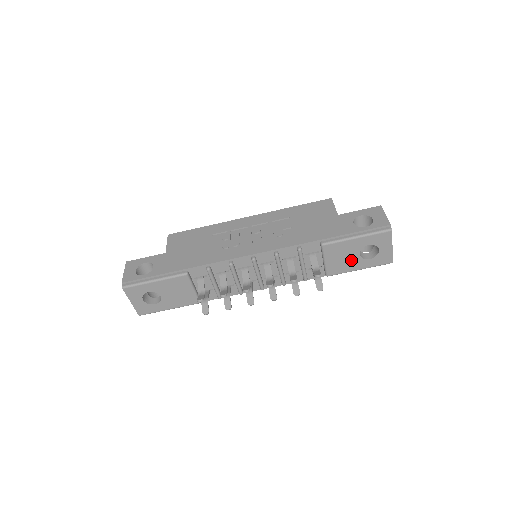
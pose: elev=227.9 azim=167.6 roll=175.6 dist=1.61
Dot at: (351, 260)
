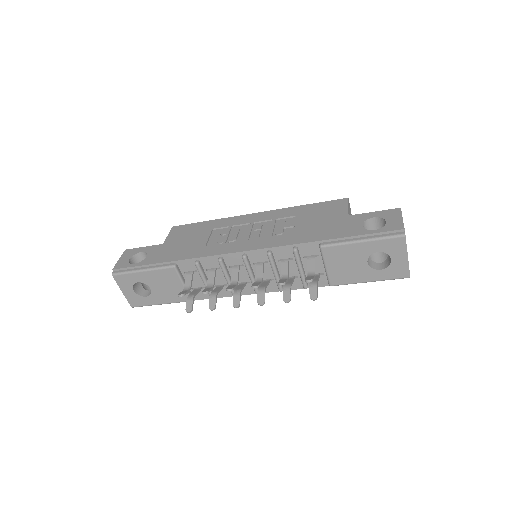
Dot at: (357, 269)
